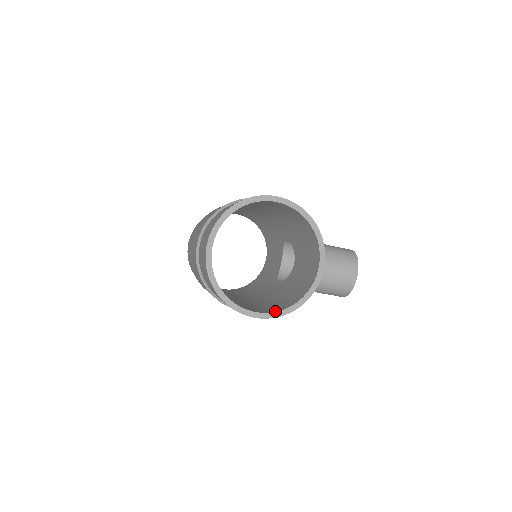
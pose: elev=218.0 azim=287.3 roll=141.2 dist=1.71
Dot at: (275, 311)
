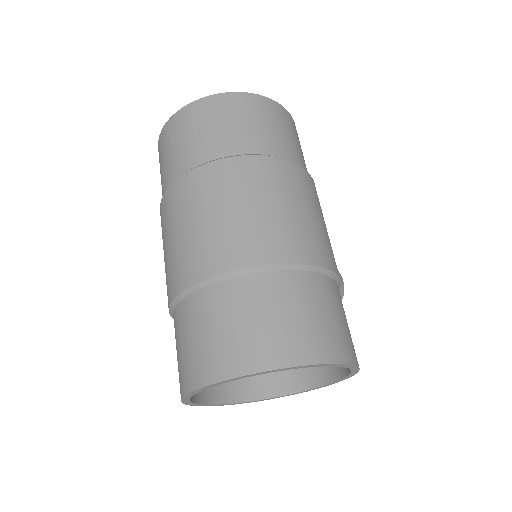
Dot at: (225, 402)
